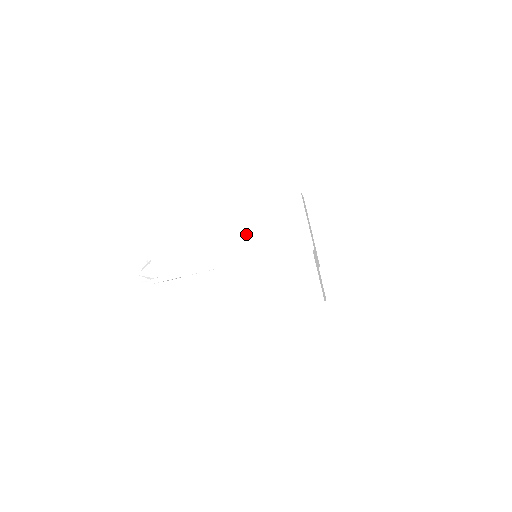
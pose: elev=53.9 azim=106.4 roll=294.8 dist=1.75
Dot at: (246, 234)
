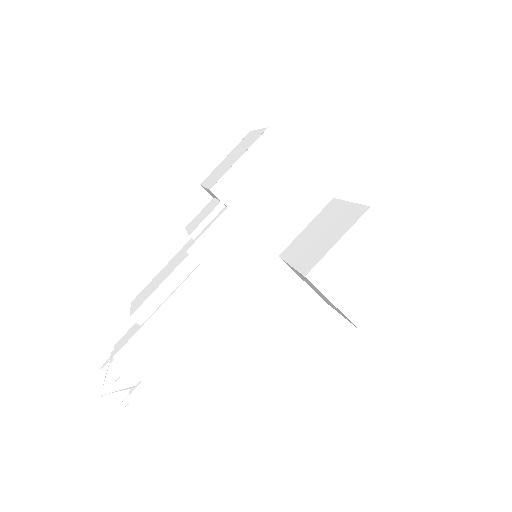
Dot at: (229, 238)
